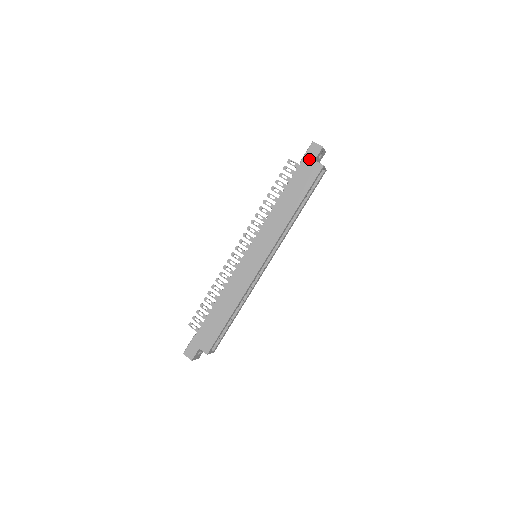
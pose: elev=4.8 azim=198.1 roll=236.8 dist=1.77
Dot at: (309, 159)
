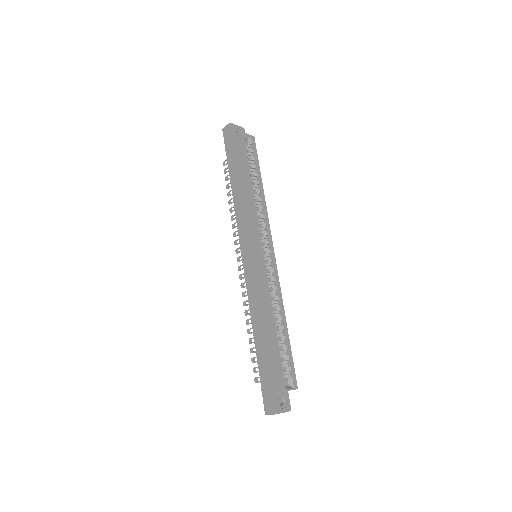
Dot at: (228, 142)
